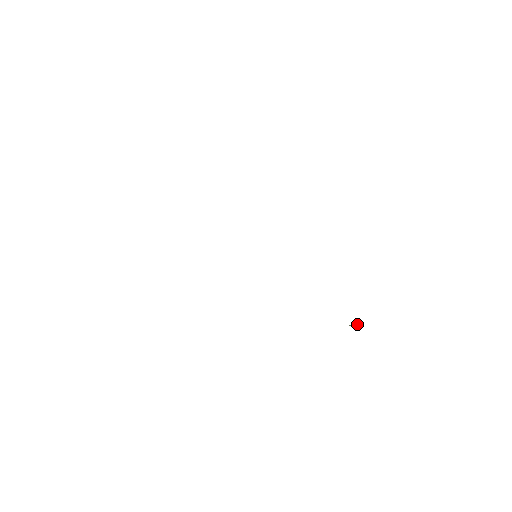
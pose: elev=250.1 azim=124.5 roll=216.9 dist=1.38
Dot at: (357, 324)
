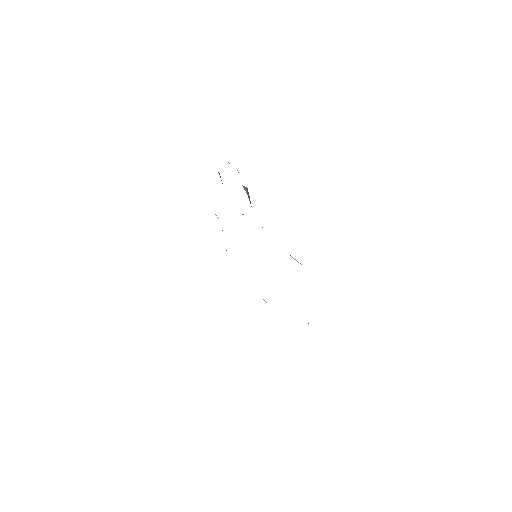
Dot at: occluded
